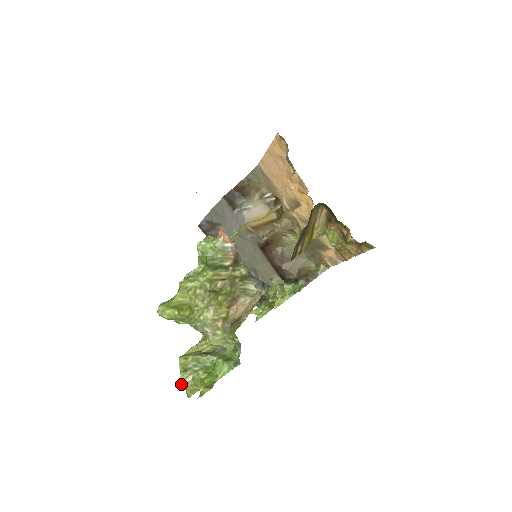
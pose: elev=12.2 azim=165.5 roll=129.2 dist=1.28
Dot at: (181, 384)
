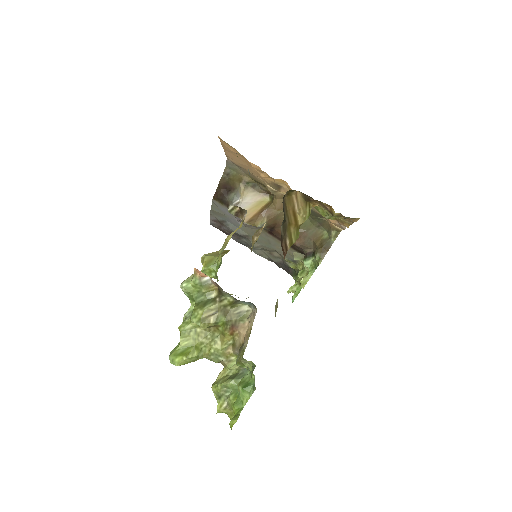
Dot at: (220, 410)
